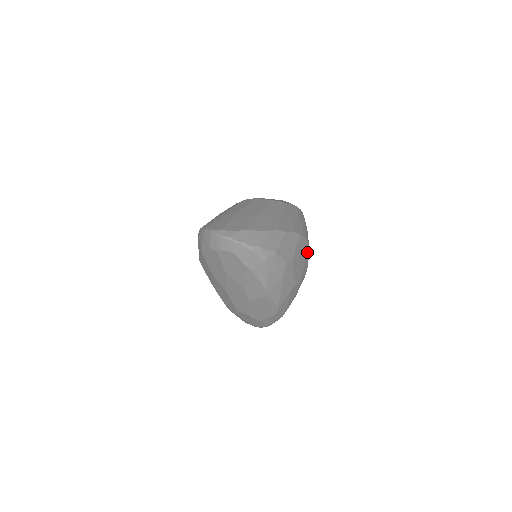
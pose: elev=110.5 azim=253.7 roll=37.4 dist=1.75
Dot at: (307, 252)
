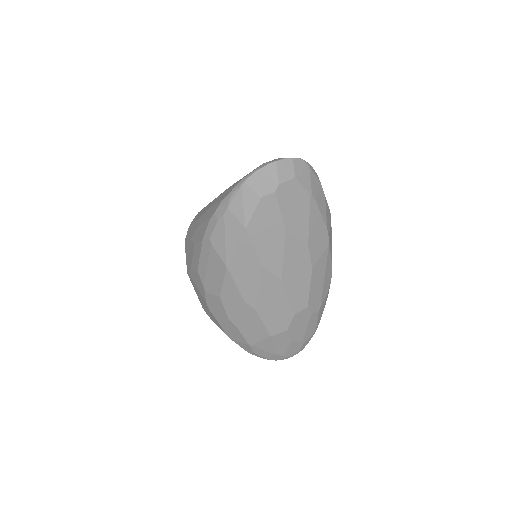
Dot at: occluded
